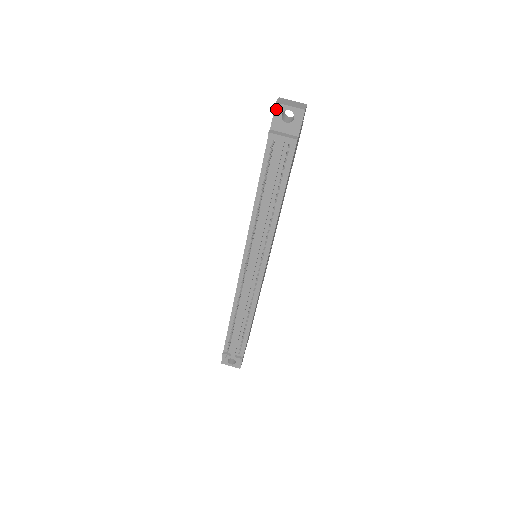
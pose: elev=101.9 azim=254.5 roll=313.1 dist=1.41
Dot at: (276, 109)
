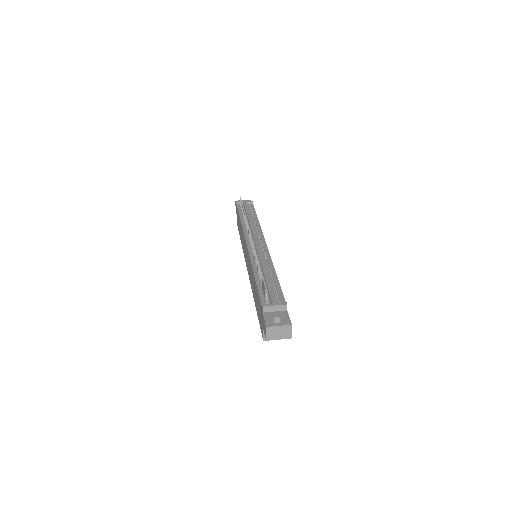
Dot at: (236, 202)
